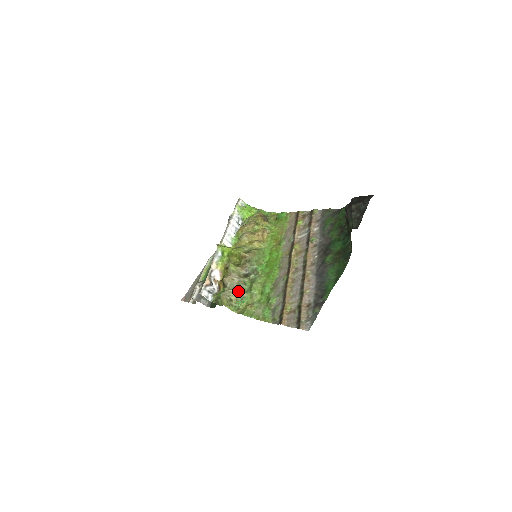
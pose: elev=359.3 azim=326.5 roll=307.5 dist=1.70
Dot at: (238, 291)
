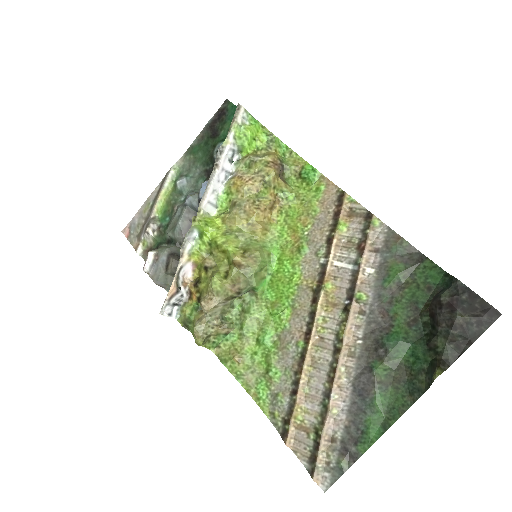
Dot at: (221, 325)
